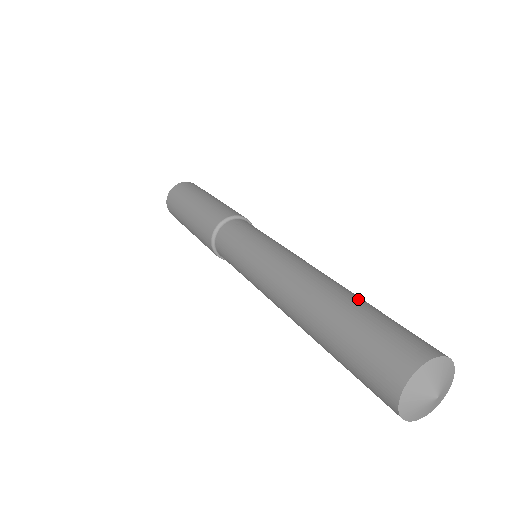
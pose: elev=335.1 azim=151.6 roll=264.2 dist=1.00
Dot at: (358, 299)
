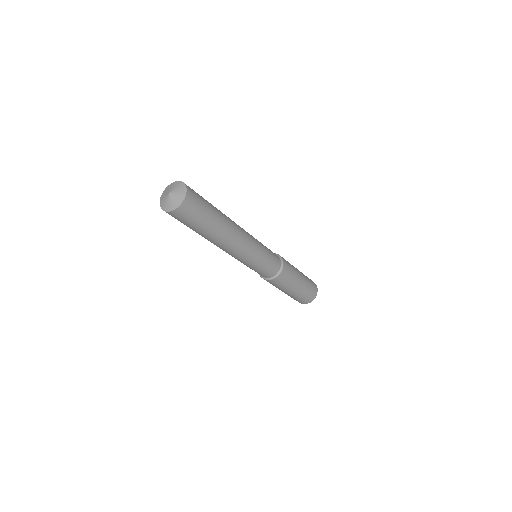
Dot at: occluded
